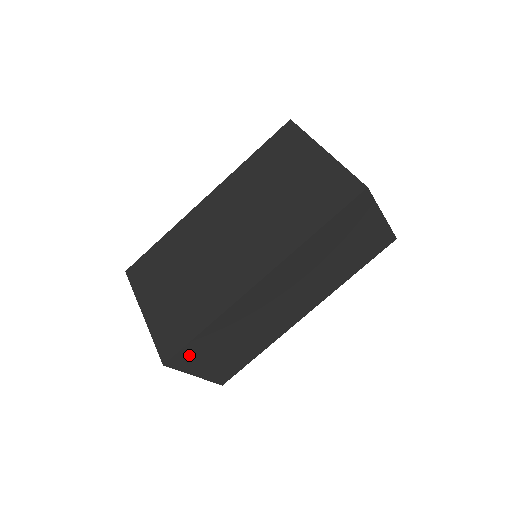
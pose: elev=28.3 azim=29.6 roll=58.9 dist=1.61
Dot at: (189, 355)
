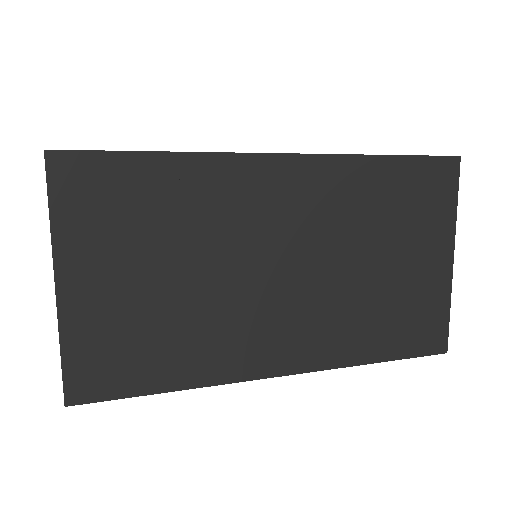
Dot at: occluded
